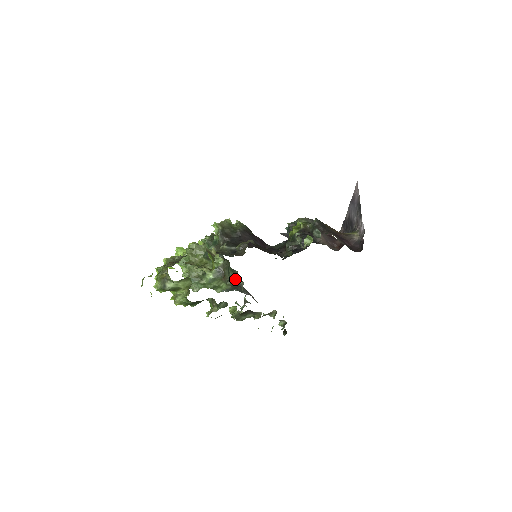
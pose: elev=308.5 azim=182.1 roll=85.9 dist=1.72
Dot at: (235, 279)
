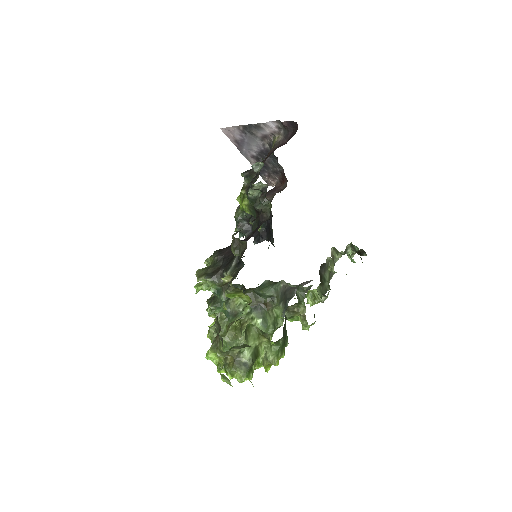
Dot at: (274, 290)
